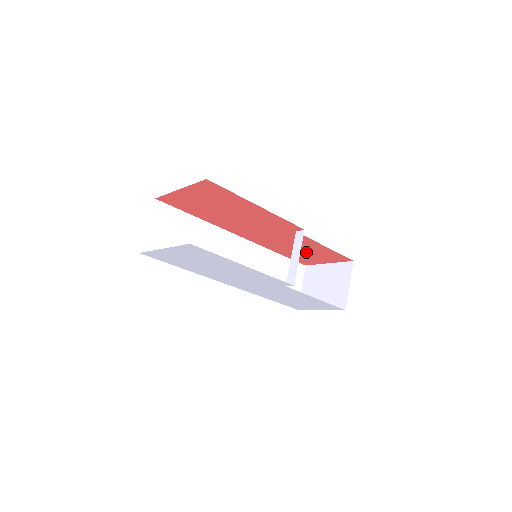
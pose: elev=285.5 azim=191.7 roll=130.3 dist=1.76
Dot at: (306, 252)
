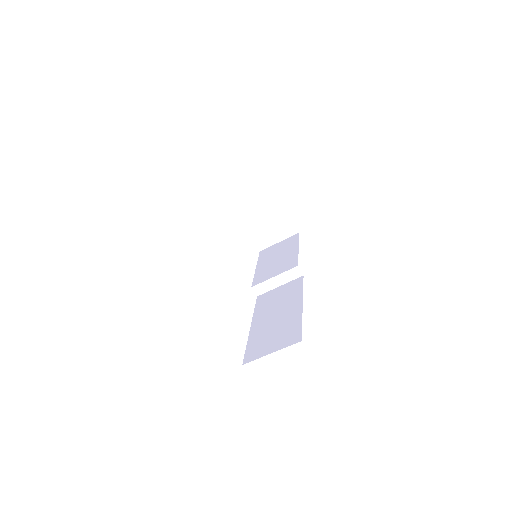
Dot at: occluded
